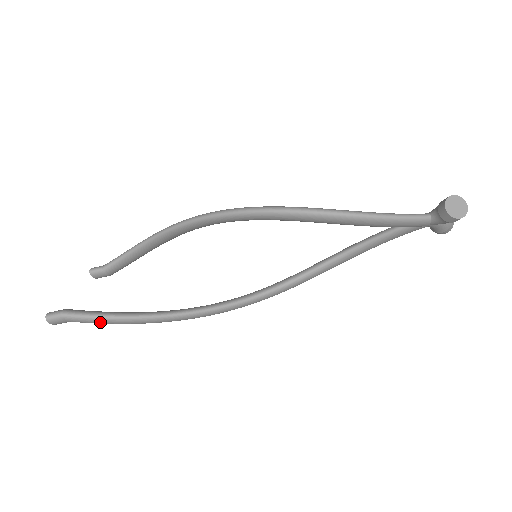
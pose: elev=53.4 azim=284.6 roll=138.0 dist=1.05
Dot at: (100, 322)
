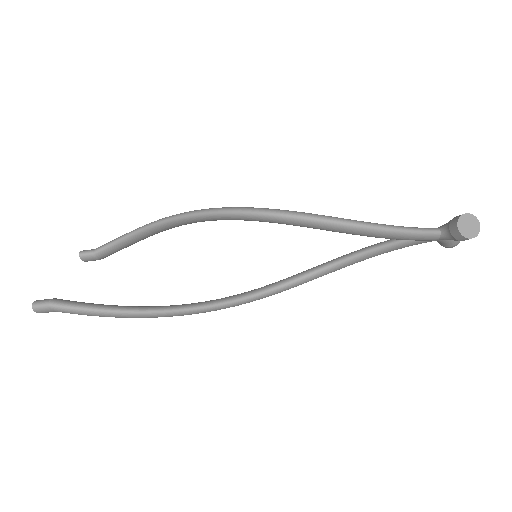
Dot at: (89, 315)
